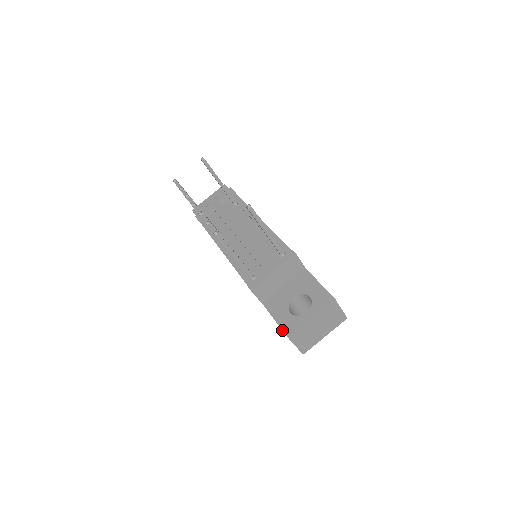
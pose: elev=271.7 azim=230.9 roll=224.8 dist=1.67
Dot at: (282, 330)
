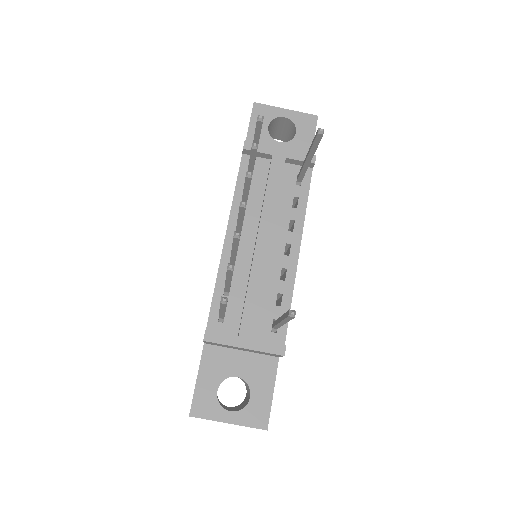
Dot at: (192, 401)
